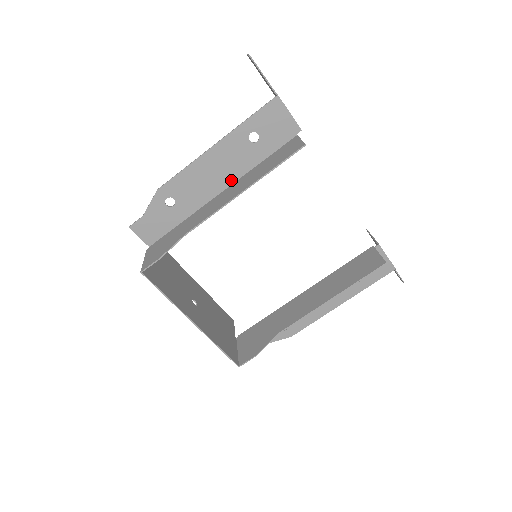
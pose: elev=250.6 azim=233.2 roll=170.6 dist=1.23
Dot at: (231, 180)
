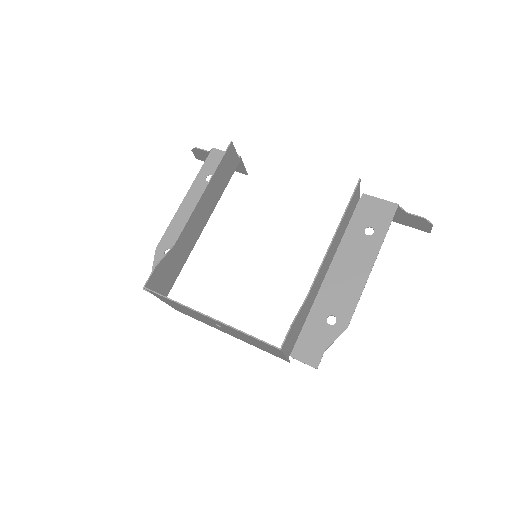
Dot at: occluded
